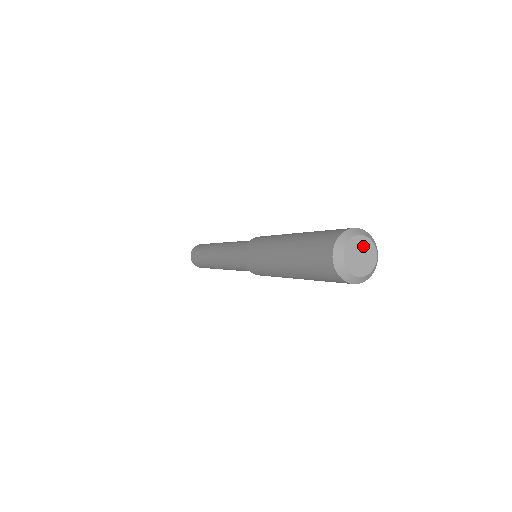
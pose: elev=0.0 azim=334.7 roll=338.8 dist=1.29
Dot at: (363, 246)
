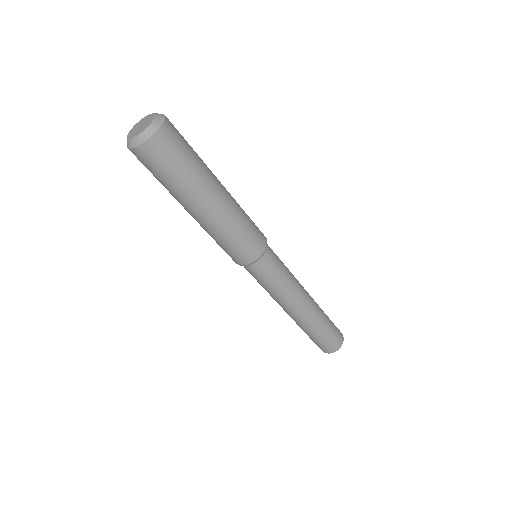
Dot at: (138, 126)
